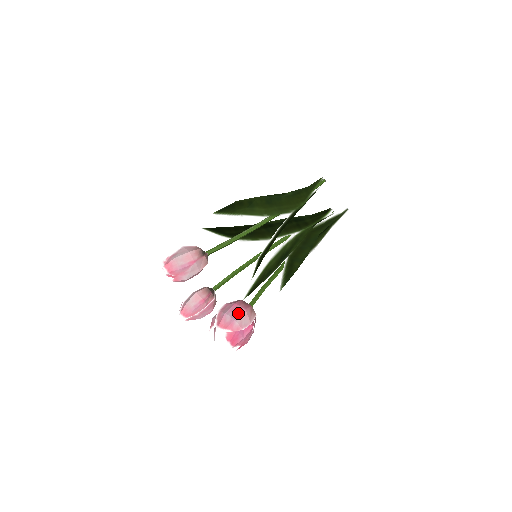
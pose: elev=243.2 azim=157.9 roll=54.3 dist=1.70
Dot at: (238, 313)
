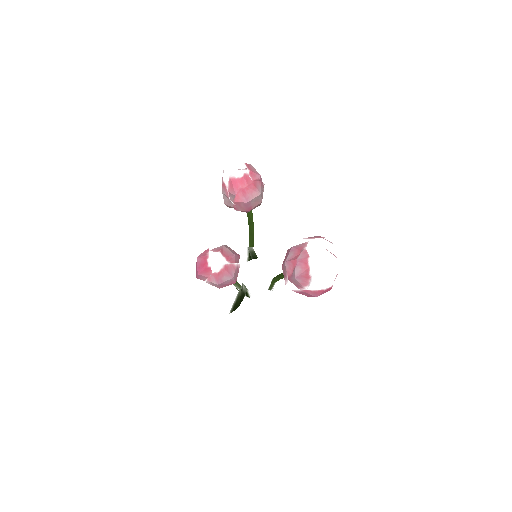
Dot at: occluded
